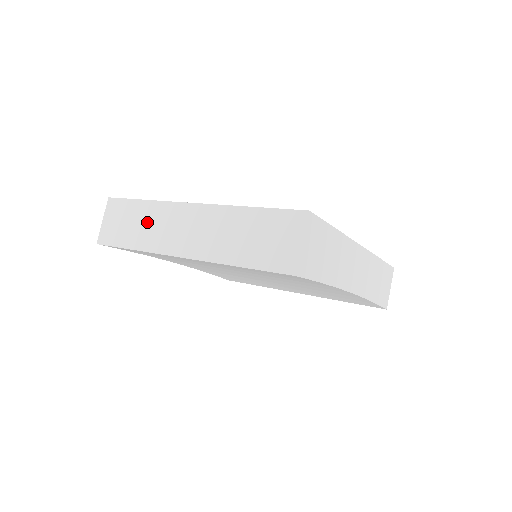
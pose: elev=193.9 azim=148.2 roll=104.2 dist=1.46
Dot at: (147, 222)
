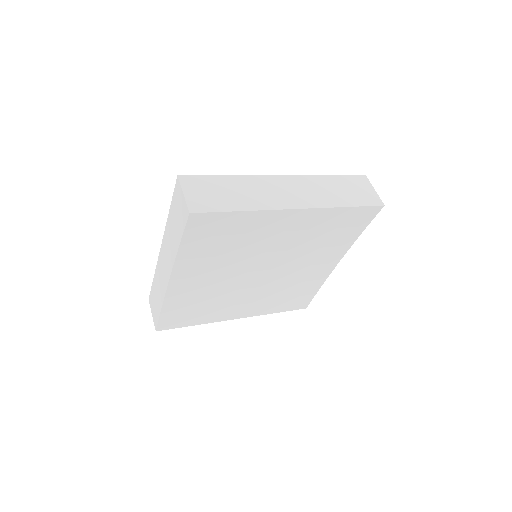
Dot at: (245, 190)
